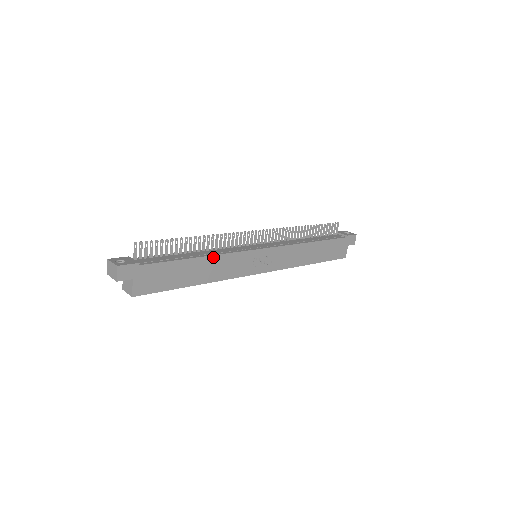
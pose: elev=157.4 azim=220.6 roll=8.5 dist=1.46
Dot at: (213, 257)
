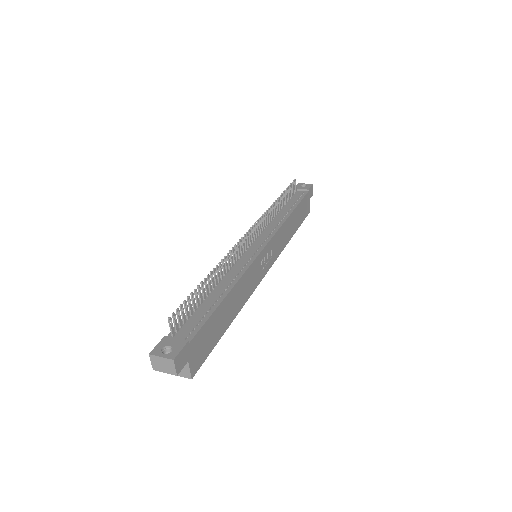
Dot at: (236, 285)
